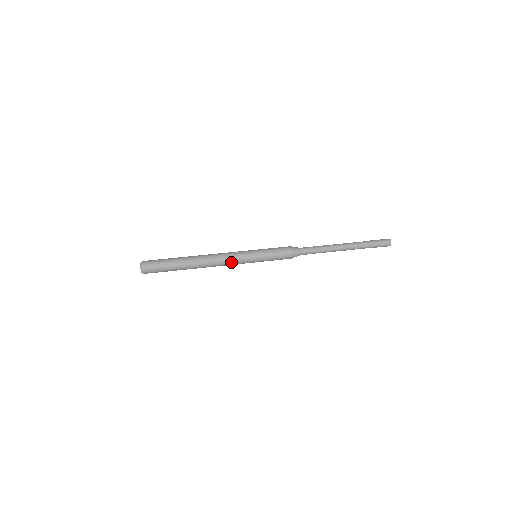
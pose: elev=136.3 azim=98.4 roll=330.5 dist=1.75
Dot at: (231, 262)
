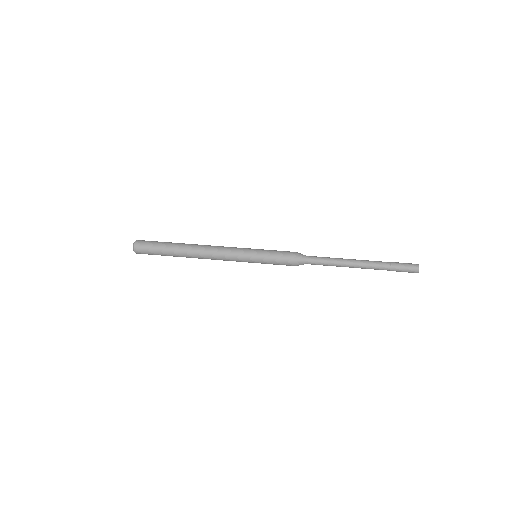
Dot at: (227, 260)
